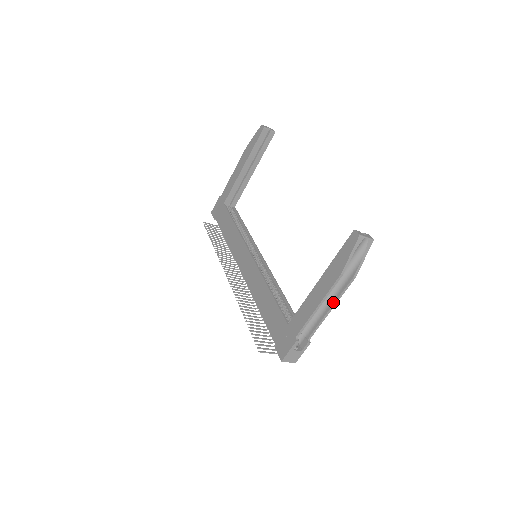
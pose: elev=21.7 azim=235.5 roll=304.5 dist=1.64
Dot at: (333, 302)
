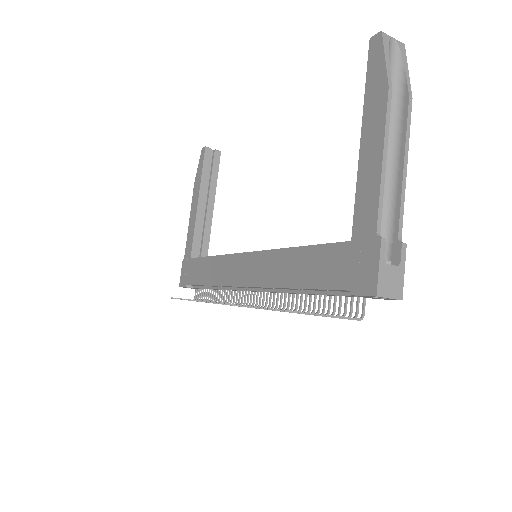
Dot at: (401, 154)
